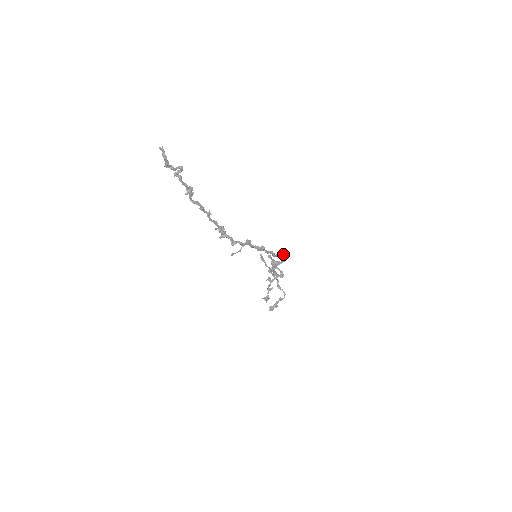
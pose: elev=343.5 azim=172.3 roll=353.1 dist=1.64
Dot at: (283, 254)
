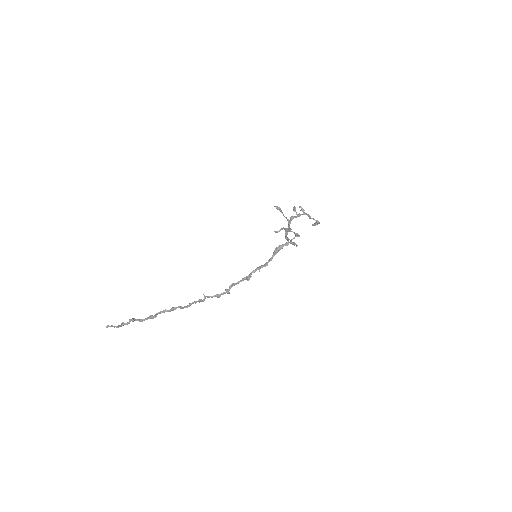
Dot at: (280, 248)
